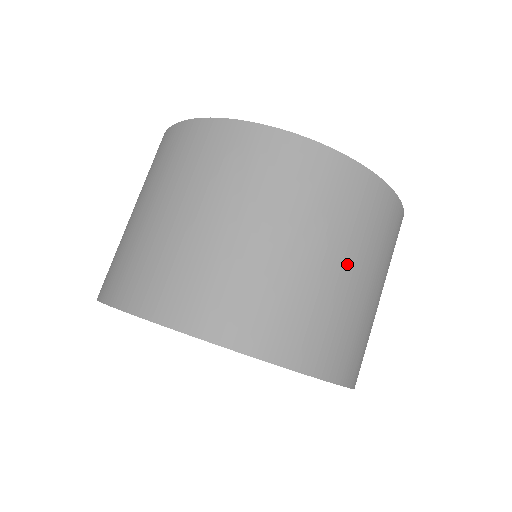
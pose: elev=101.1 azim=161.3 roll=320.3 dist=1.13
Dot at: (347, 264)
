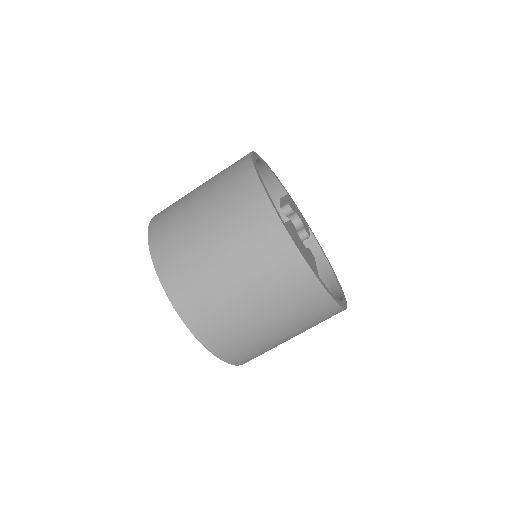
Dot at: (234, 272)
